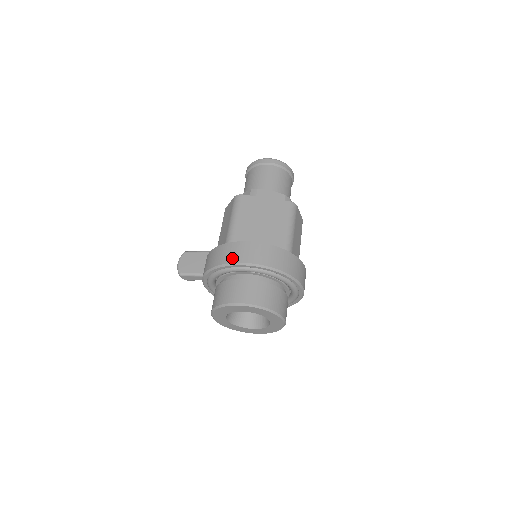
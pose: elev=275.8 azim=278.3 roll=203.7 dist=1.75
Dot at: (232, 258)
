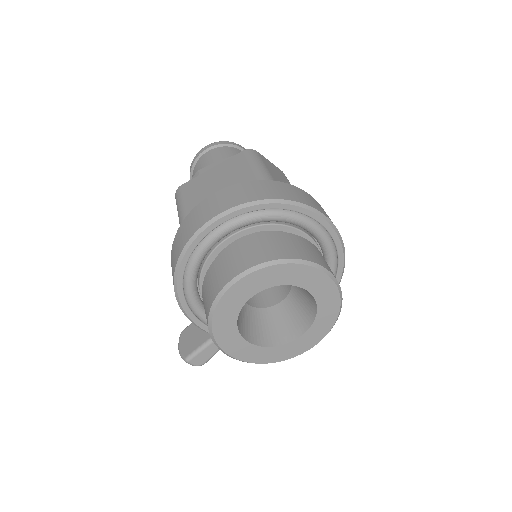
Dot at: (187, 235)
